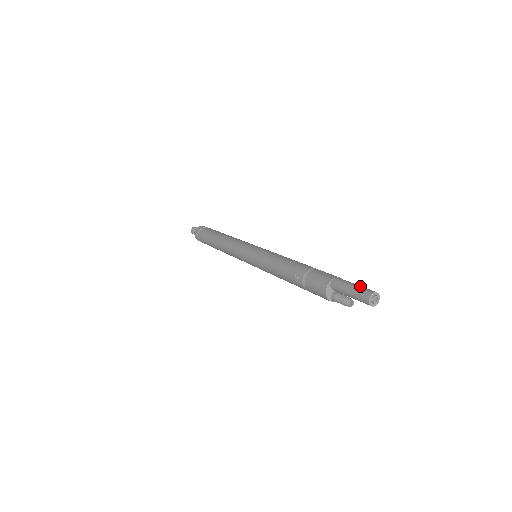
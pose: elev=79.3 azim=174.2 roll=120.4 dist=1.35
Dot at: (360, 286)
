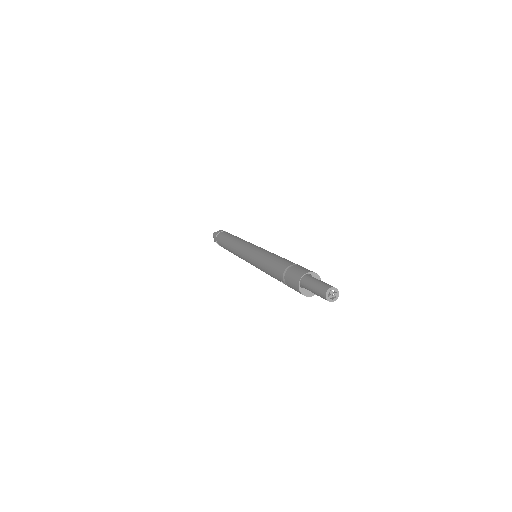
Dot at: (316, 285)
